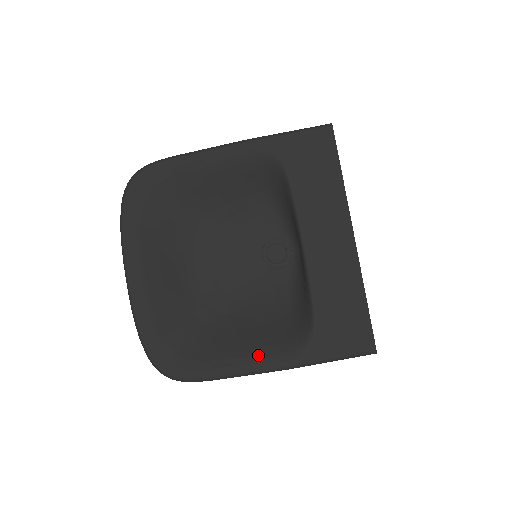
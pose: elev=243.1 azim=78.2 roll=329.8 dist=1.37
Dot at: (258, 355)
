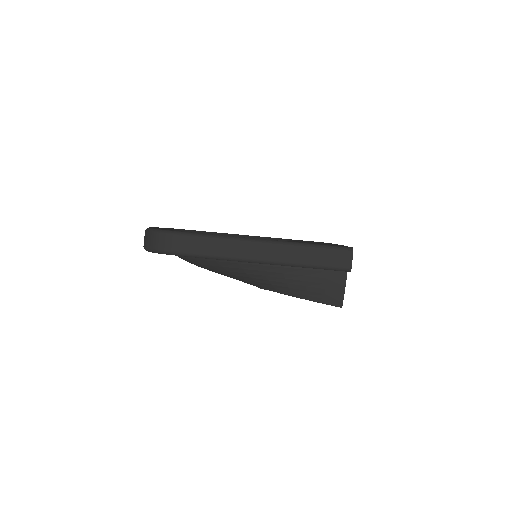
Dot at: occluded
